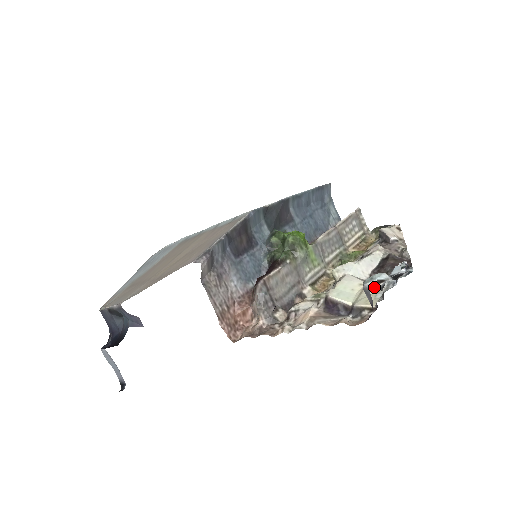
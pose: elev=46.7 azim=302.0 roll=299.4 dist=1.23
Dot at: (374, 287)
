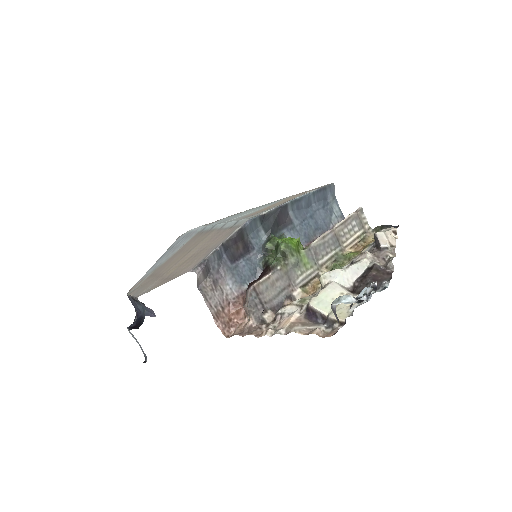
Dot at: occluded
